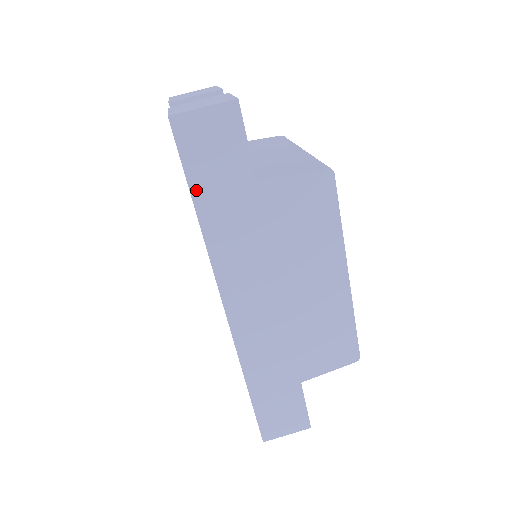
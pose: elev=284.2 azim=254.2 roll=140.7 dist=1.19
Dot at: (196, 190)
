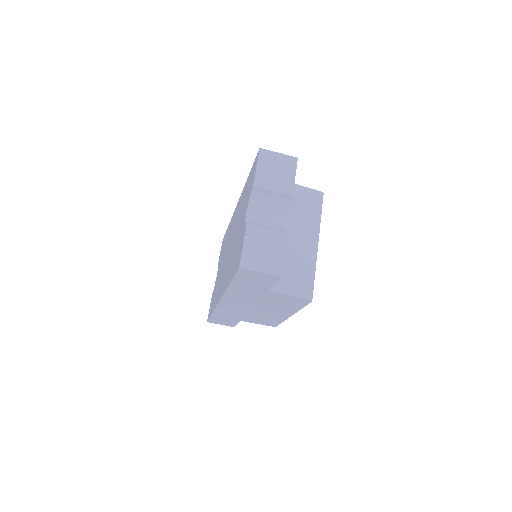
Dot at: (235, 282)
